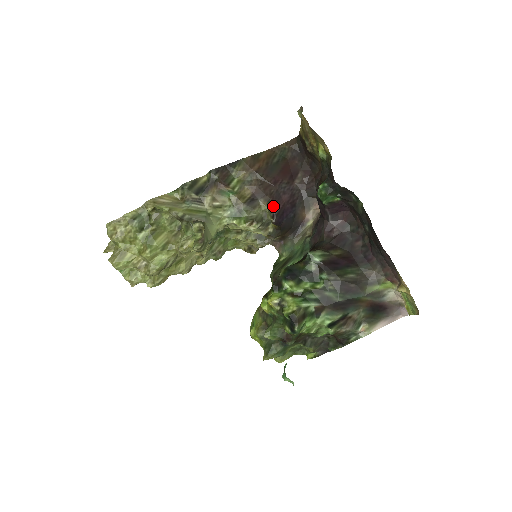
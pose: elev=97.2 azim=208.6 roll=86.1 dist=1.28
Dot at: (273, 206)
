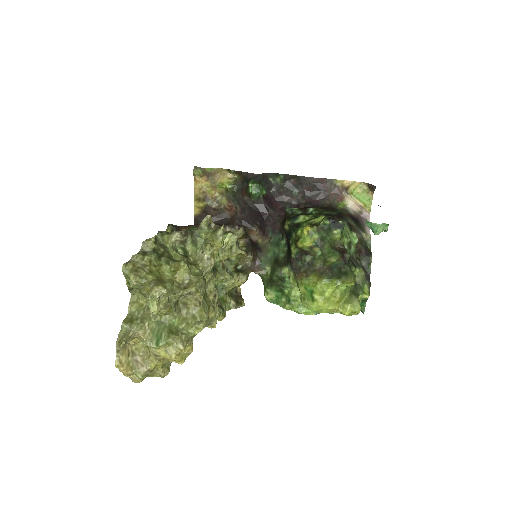
Dot at: (231, 225)
